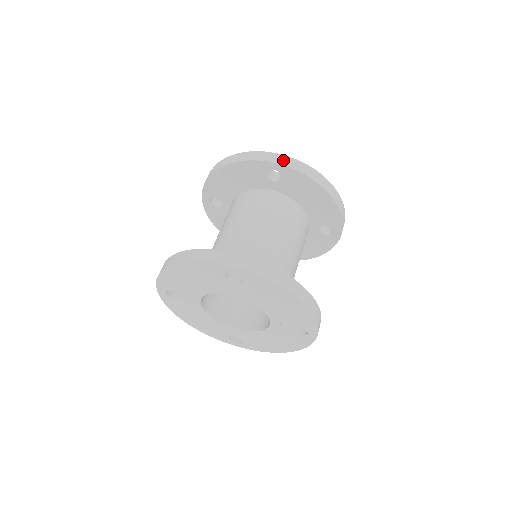
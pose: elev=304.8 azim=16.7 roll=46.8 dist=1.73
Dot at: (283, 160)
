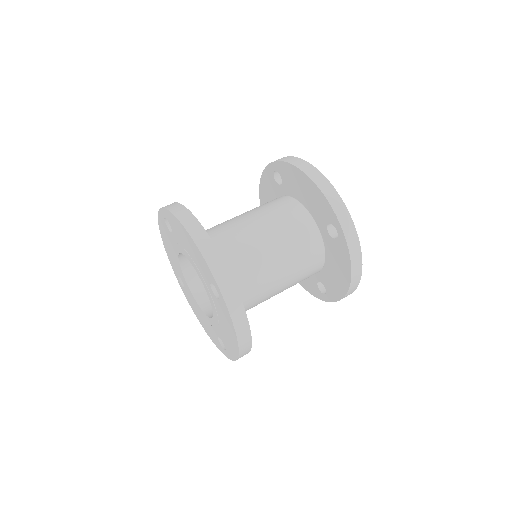
Dot at: (351, 234)
